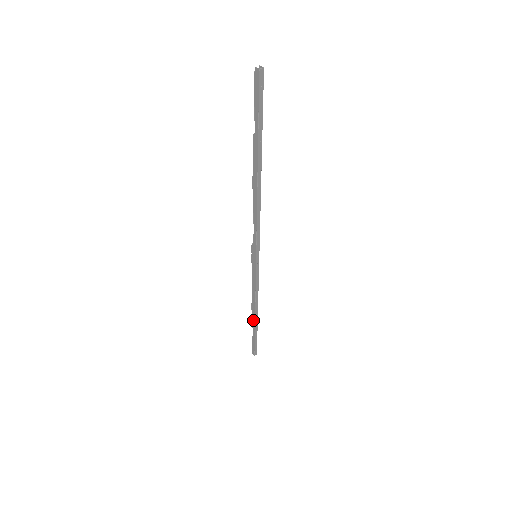
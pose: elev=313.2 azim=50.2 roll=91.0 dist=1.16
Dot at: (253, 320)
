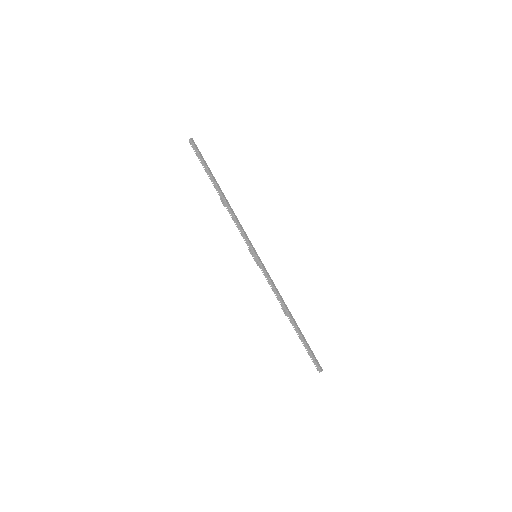
Dot at: (293, 324)
